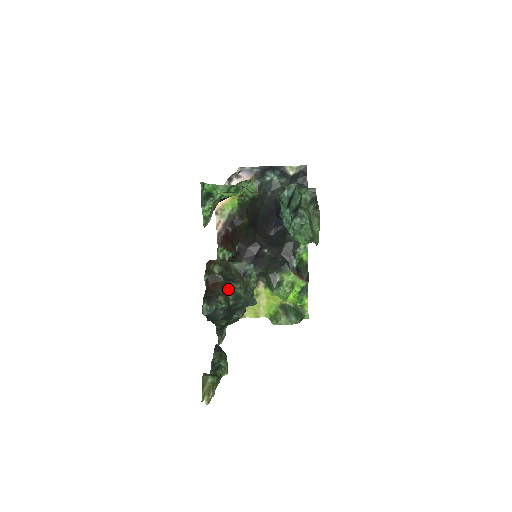
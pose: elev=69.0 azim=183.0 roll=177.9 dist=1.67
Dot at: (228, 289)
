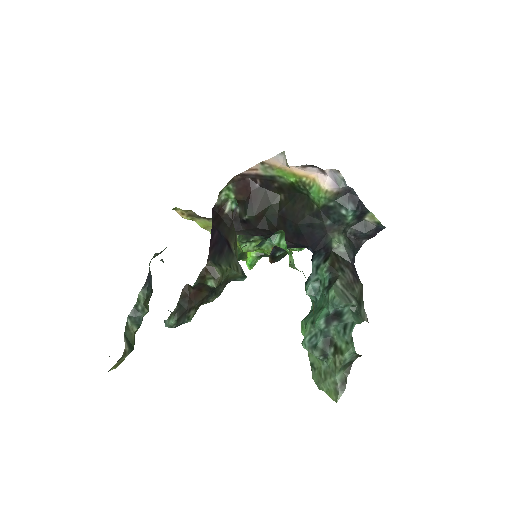
Dot at: (205, 302)
